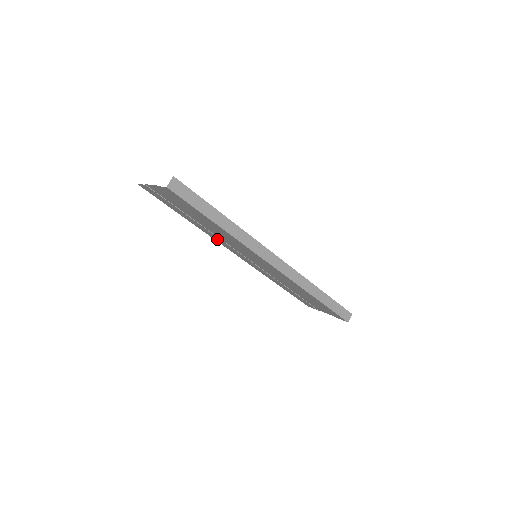
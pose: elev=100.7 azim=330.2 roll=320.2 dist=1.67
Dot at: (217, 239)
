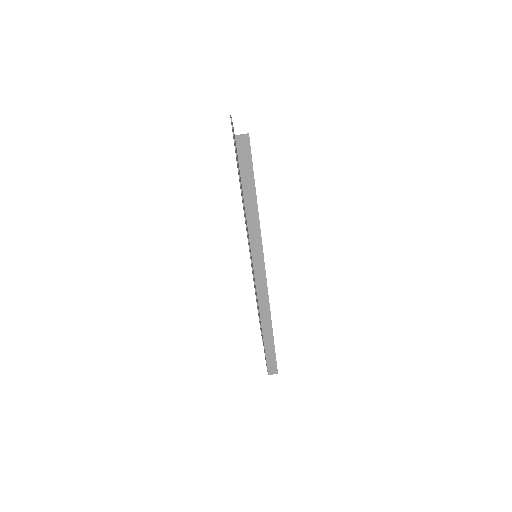
Dot at: occluded
